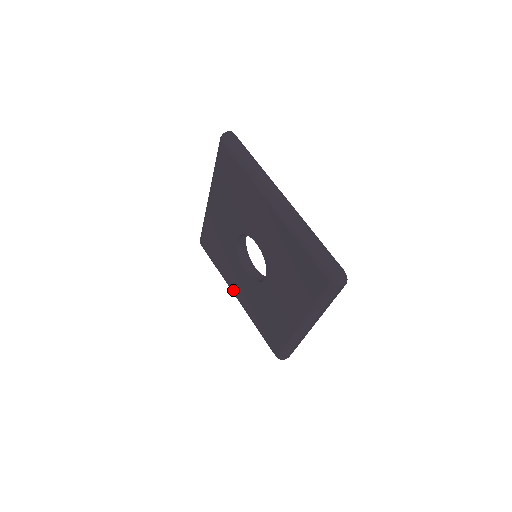
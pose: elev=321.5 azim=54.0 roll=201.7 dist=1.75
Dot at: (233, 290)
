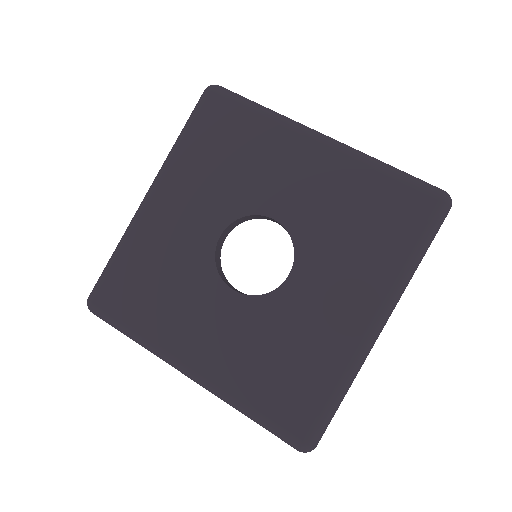
Dot at: (183, 357)
